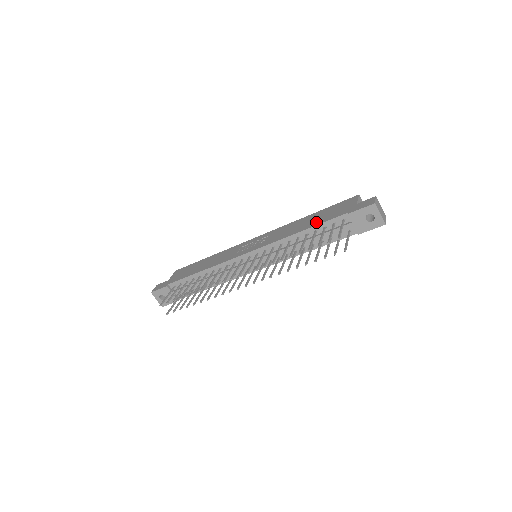
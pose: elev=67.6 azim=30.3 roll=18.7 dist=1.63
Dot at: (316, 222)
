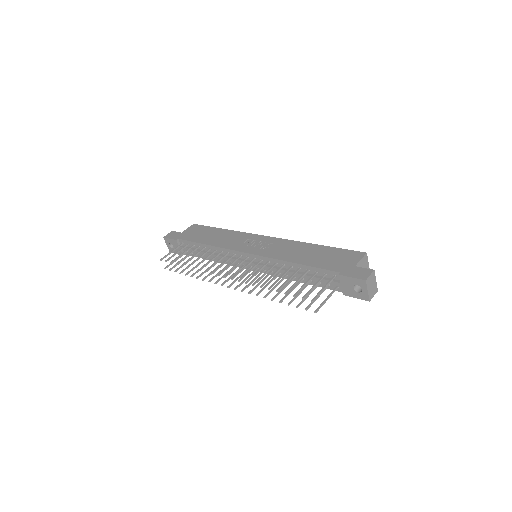
Dot at: (313, 261)
